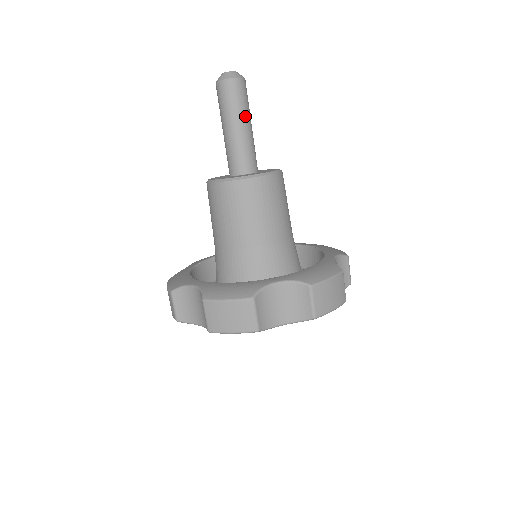
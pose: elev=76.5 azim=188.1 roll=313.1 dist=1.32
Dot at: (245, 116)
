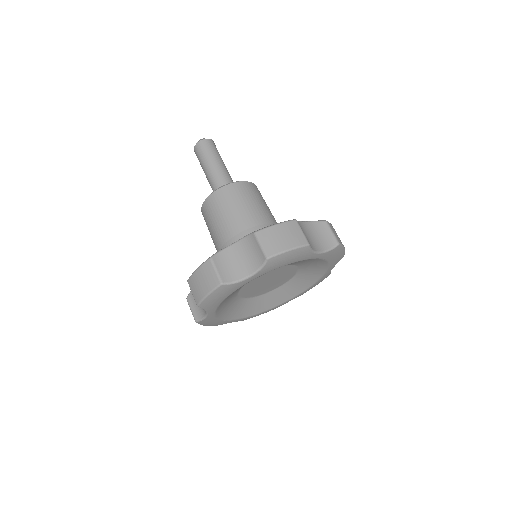
Dot at: (214, 159)
